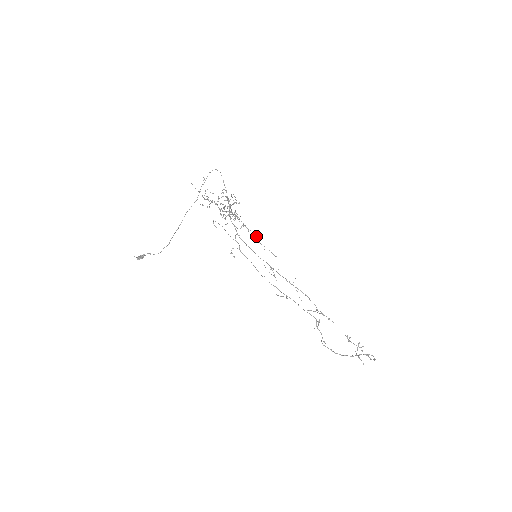
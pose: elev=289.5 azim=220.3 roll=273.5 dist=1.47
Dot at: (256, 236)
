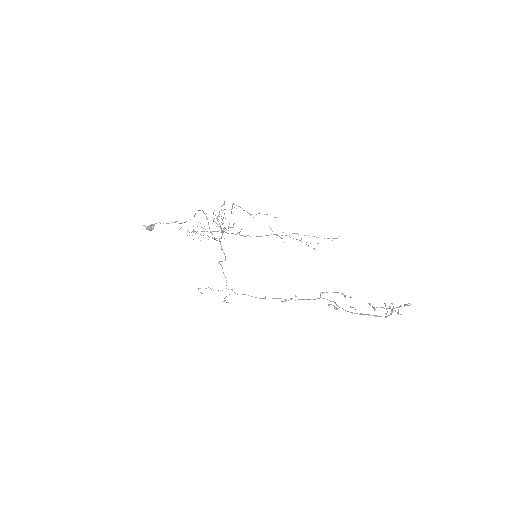
Dot at: (256, 214)
